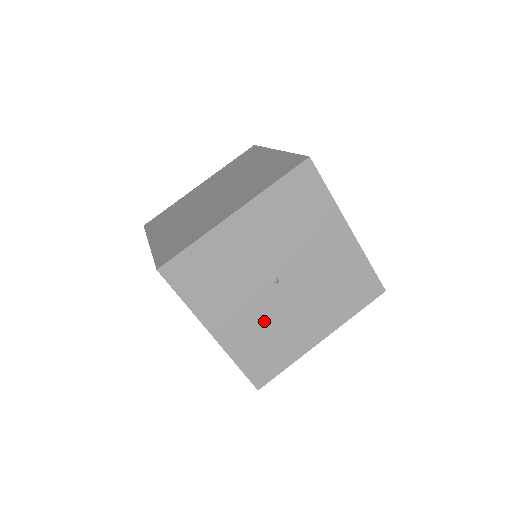
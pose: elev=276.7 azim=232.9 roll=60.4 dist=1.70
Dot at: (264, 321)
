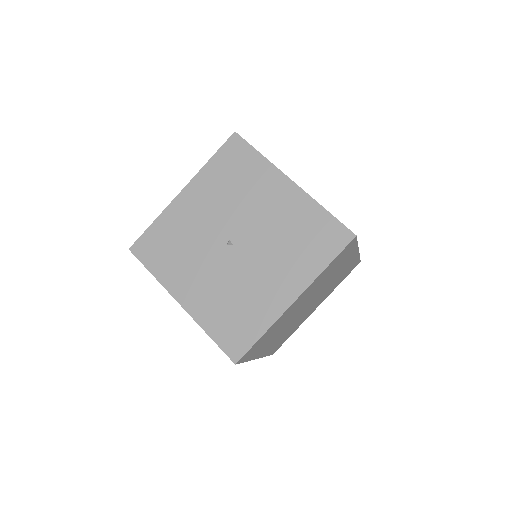
Dot at: (226, 285)
